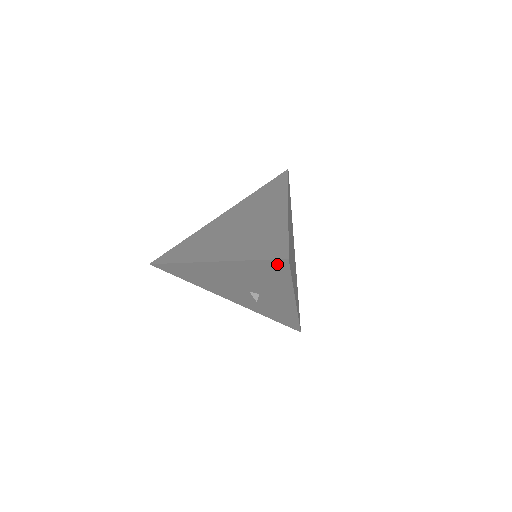
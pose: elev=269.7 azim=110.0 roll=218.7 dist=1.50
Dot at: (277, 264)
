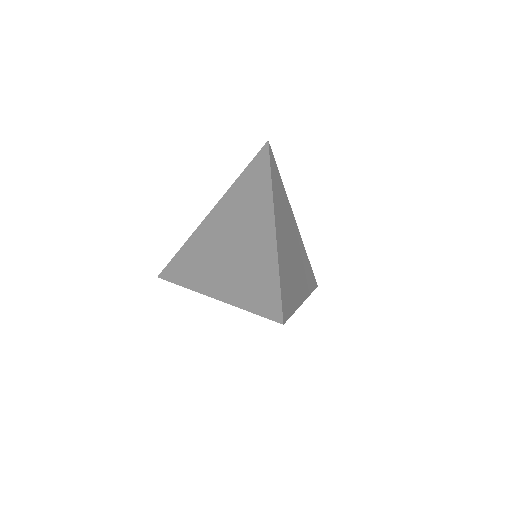
Dot at: occluded
